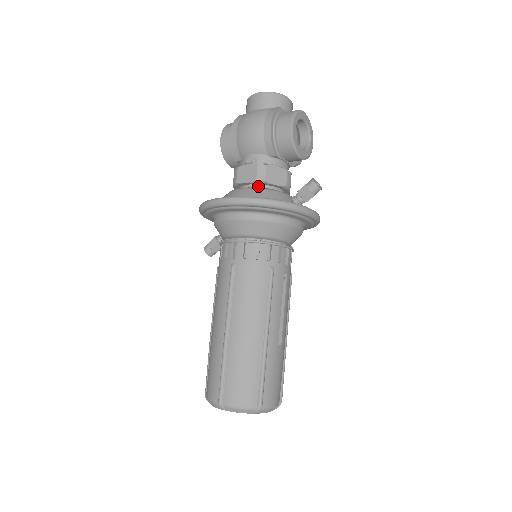
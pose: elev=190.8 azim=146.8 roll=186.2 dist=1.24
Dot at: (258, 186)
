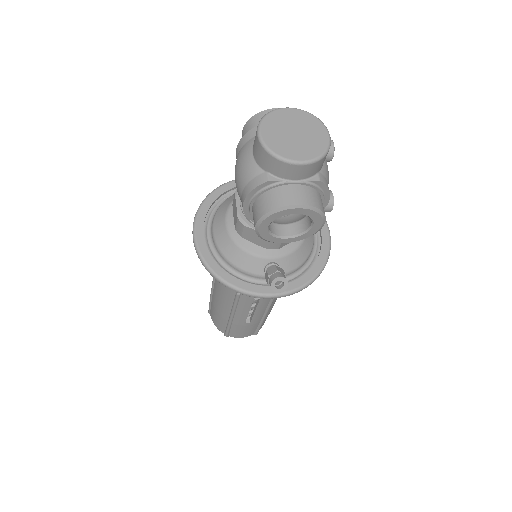
Dot at: occluded
